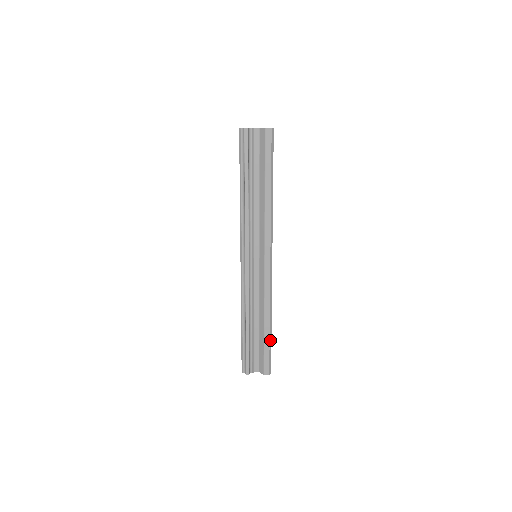
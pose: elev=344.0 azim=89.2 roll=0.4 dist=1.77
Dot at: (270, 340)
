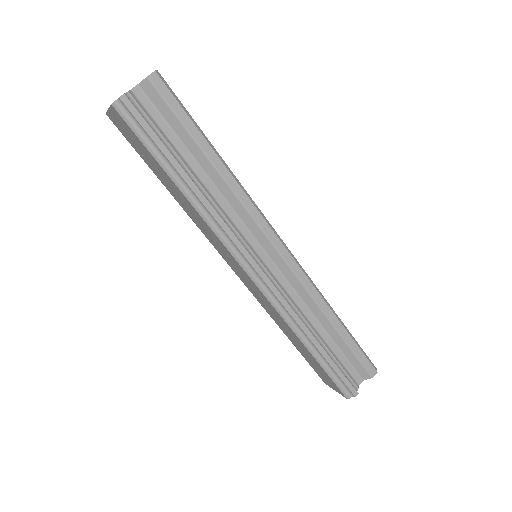
Dot at: (350, 335)
